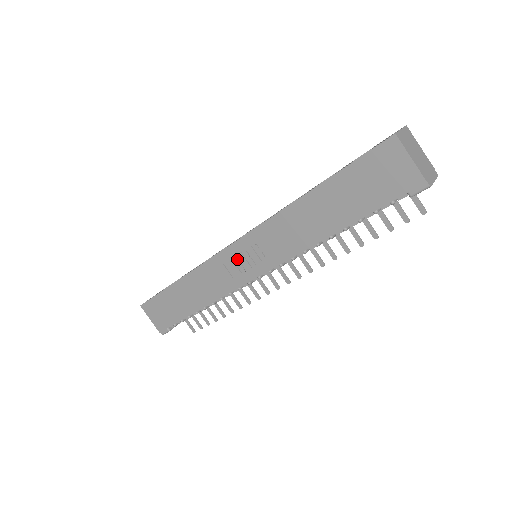
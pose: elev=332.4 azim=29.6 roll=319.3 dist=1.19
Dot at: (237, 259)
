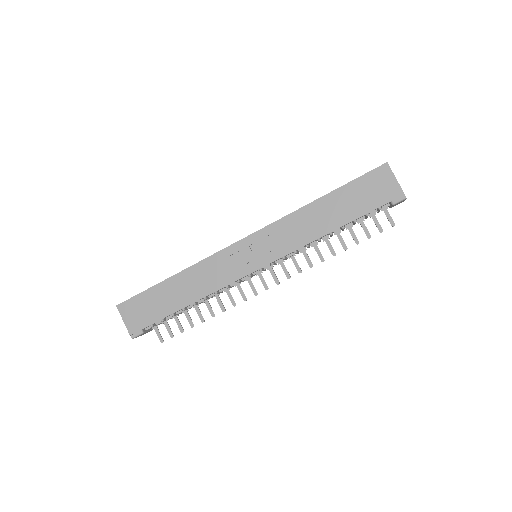
Dot at: (244, 252)
